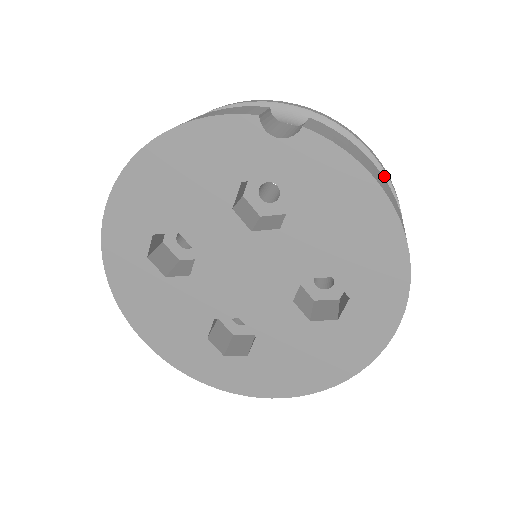
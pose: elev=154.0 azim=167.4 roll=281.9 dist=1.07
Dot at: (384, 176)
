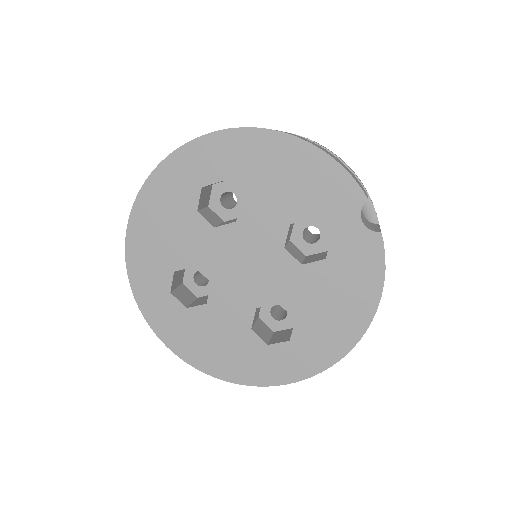
Dot at: occluded
